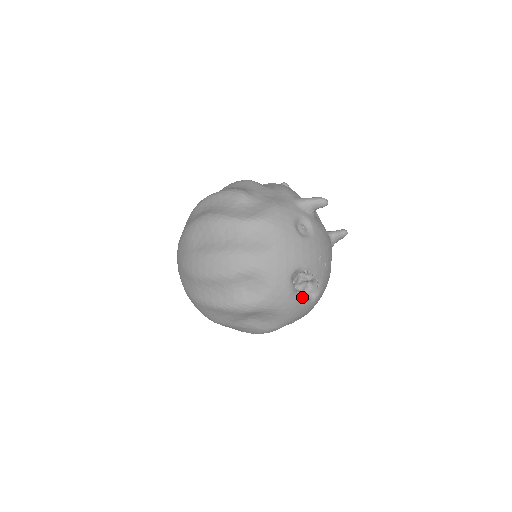
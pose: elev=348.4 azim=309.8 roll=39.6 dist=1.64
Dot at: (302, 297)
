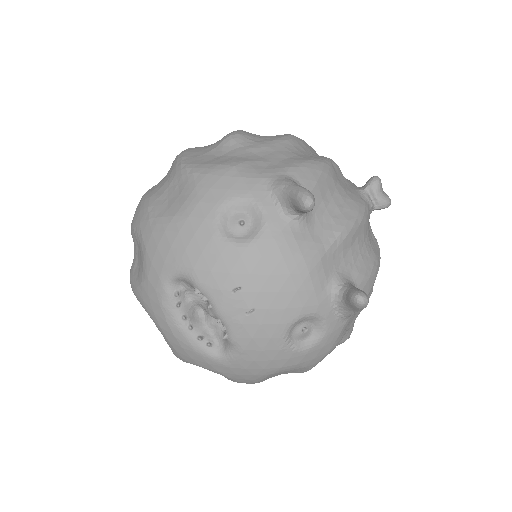
Dot at: (192, 331)
